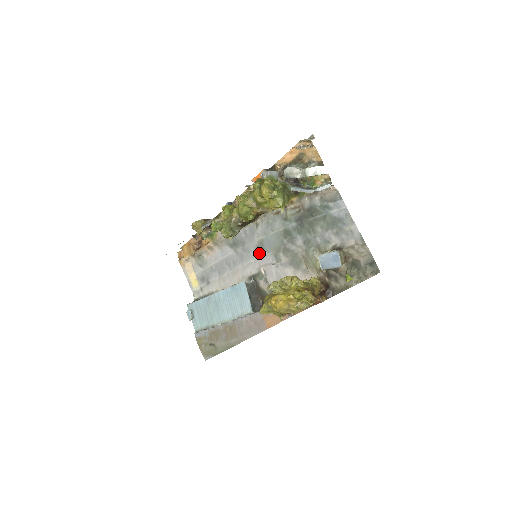
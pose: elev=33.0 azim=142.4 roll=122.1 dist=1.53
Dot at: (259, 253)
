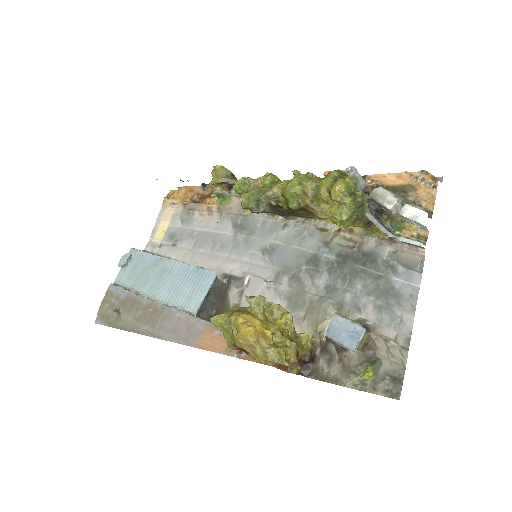
Dot at: (260, 257)
